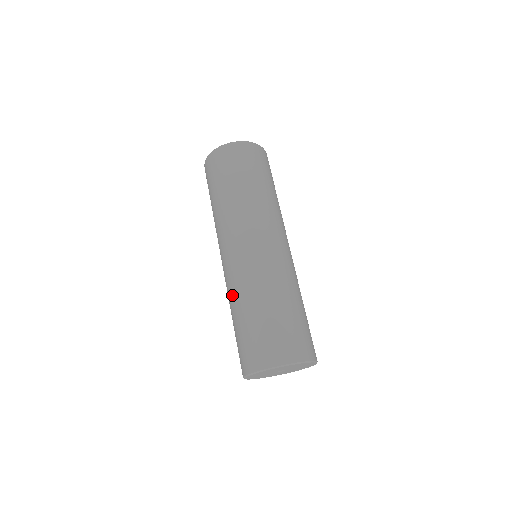
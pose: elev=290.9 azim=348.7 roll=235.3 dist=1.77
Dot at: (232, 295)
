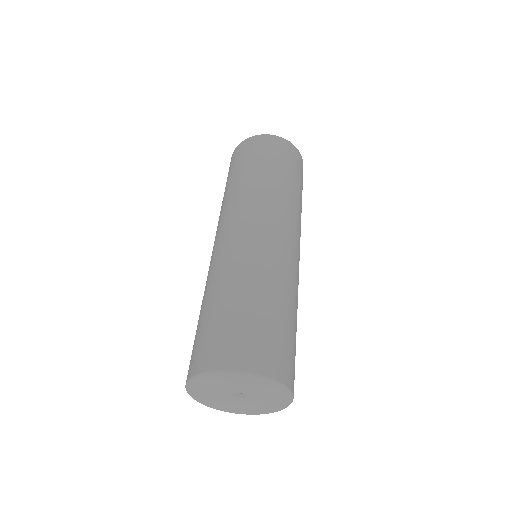
Dot at: (245, 269)
